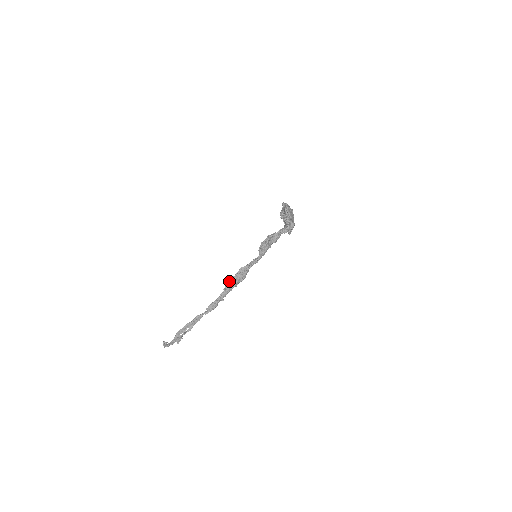
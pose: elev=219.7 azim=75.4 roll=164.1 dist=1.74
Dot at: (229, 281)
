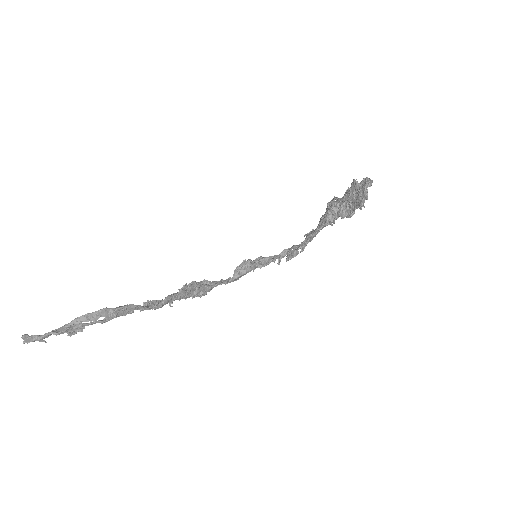
Dot at: (189, 284)
